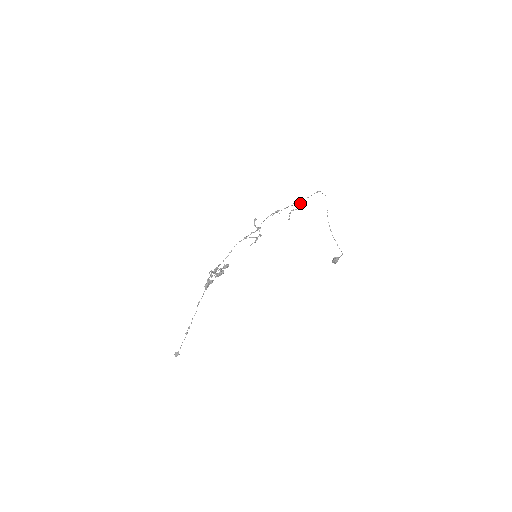
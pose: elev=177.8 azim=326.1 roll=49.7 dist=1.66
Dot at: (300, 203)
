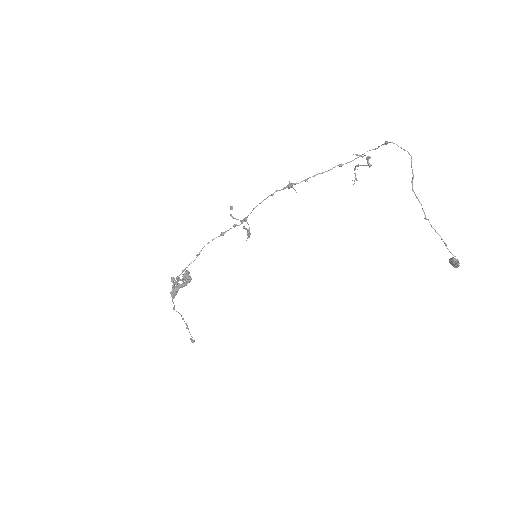
Dot at: occluded
